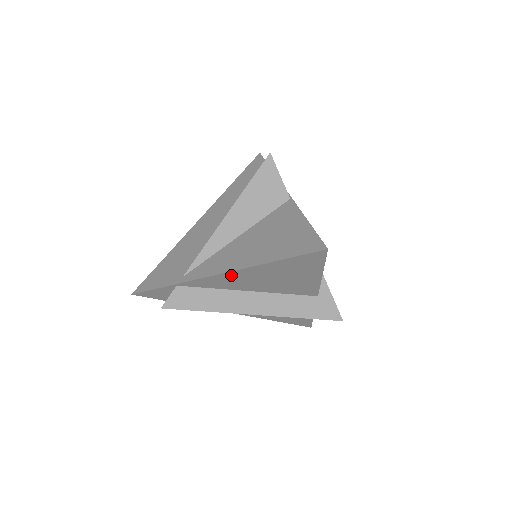
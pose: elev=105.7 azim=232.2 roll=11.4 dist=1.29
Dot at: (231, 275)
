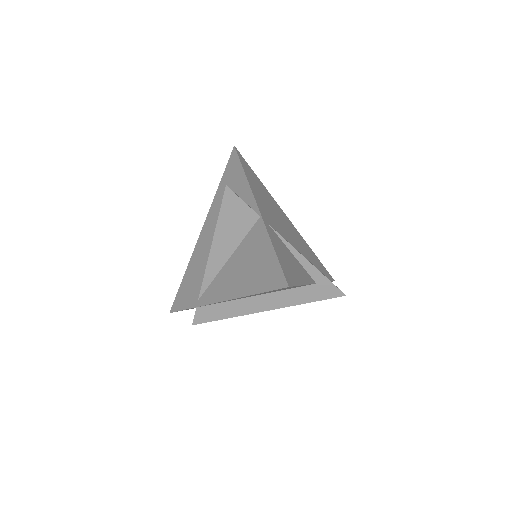
Dot at: occluded
